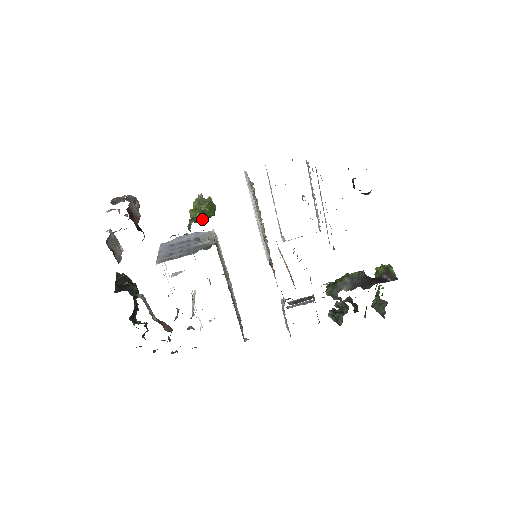
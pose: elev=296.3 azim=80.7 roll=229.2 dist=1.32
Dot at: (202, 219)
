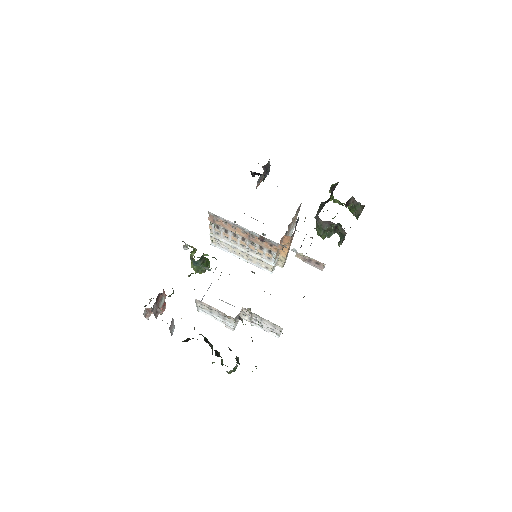
Dot at: (196, 250)
